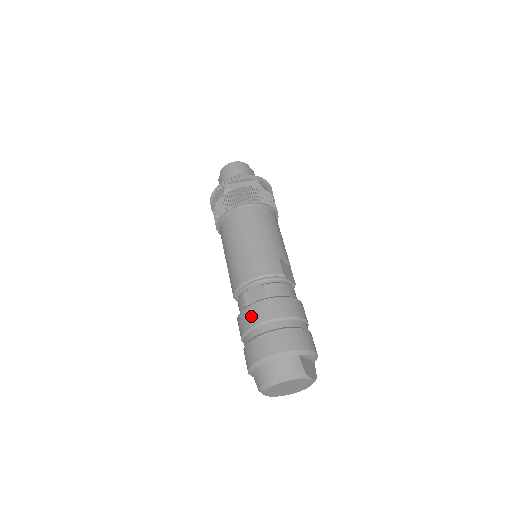
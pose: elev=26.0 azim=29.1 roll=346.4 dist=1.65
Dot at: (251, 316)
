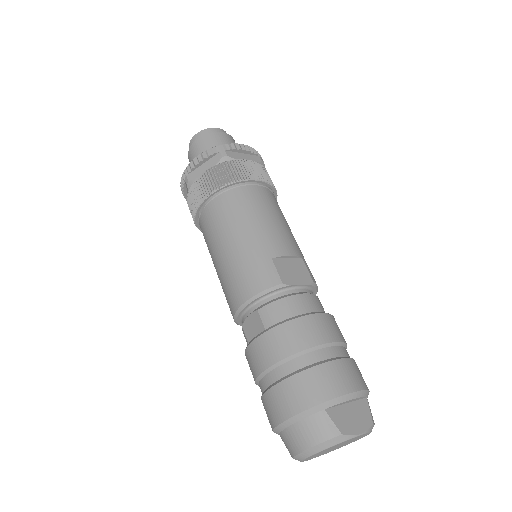
Dot at: (252, 362)
